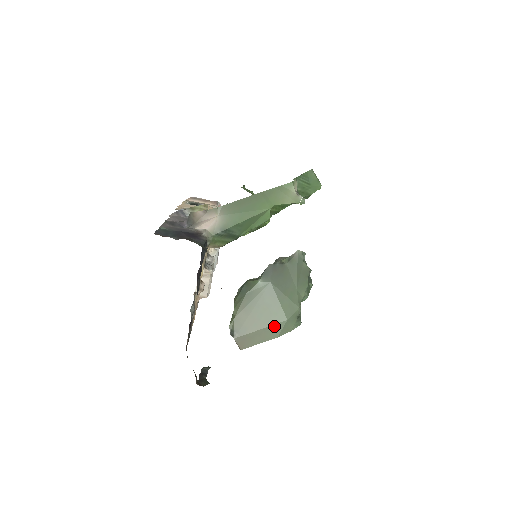
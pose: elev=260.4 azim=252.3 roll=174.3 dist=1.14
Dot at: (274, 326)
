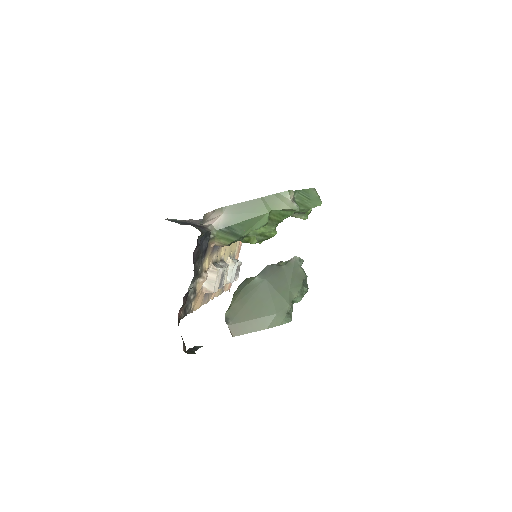
Dot at: (264, 318)
